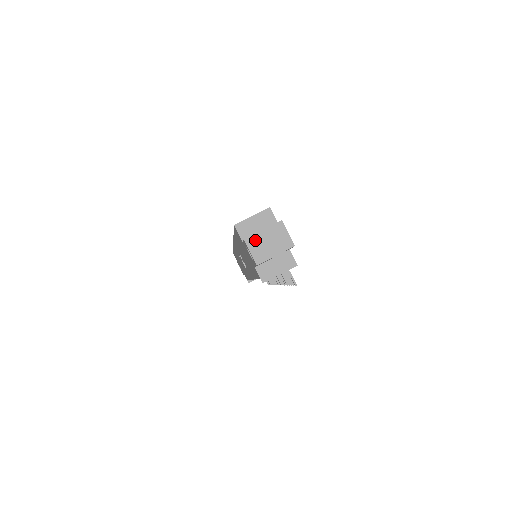
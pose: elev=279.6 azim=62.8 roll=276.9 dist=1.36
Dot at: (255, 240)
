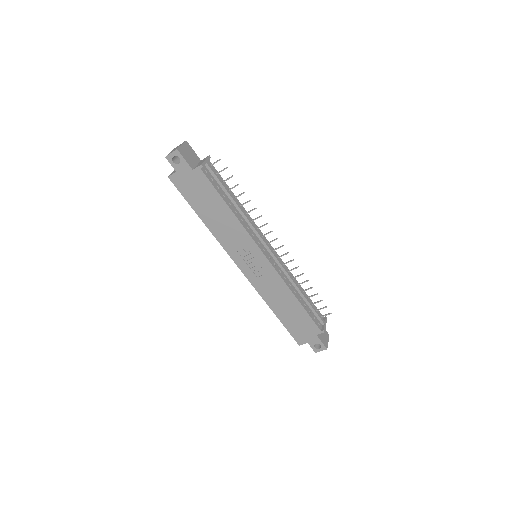
Dot at: occluded
